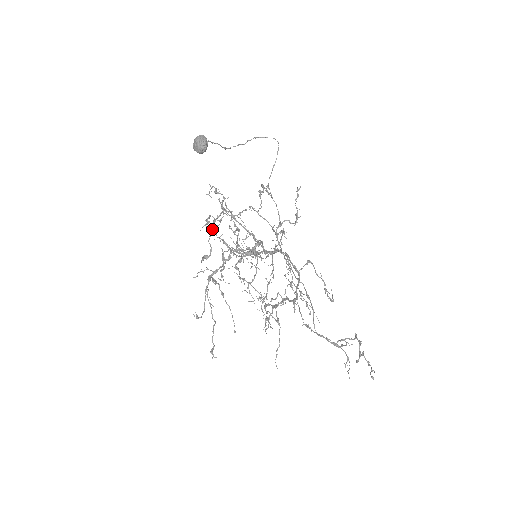
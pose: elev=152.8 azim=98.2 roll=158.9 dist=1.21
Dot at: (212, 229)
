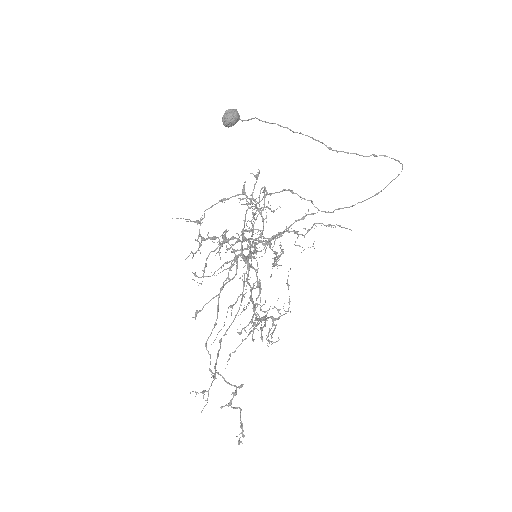
Dot at: (253, 212)
